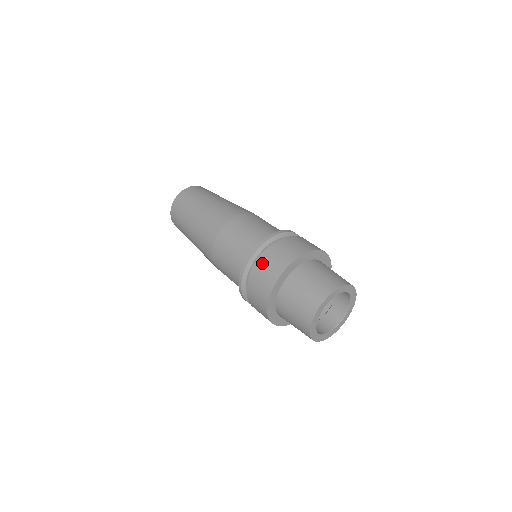
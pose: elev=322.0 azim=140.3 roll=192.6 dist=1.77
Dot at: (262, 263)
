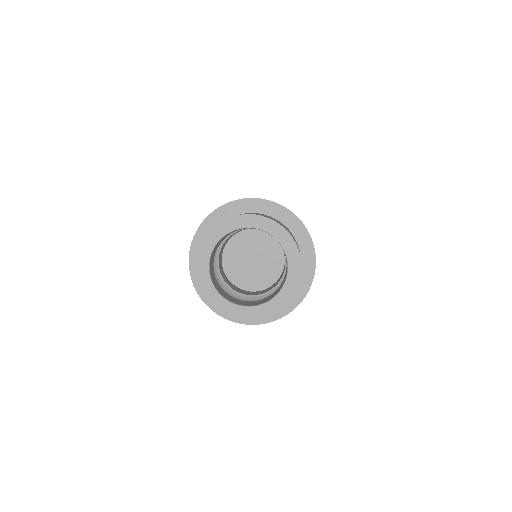
Dot at: occluded
